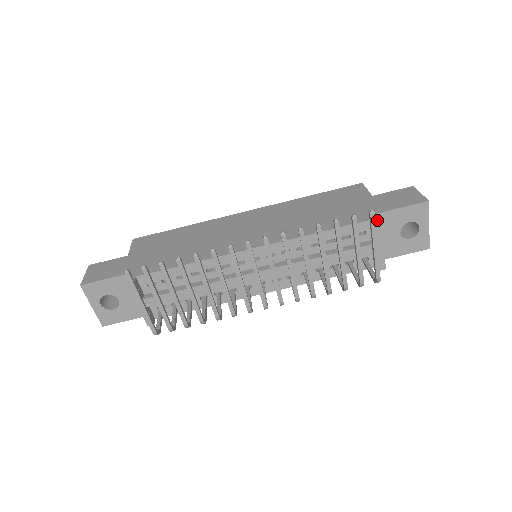
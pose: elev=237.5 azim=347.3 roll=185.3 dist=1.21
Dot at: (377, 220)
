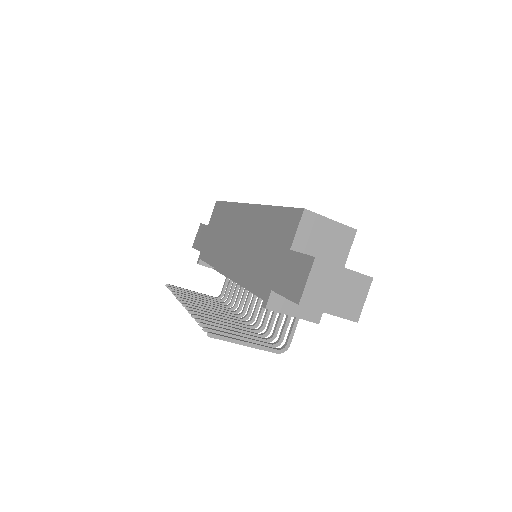
Dot at: (264, 304)
